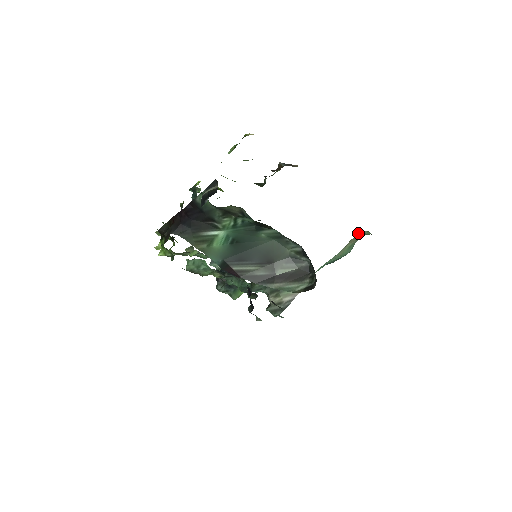
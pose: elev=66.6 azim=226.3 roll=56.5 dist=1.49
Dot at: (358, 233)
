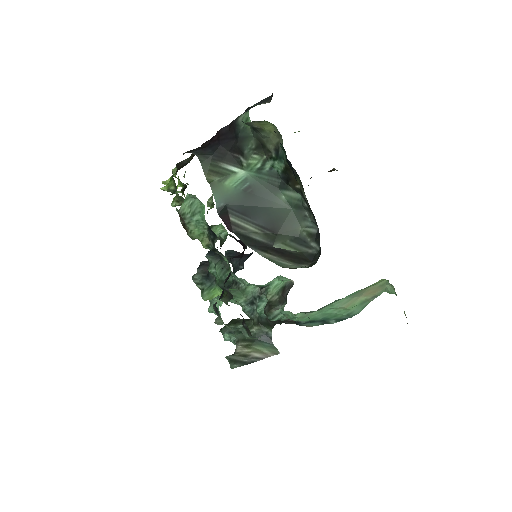
Dot at: (381, 281)
